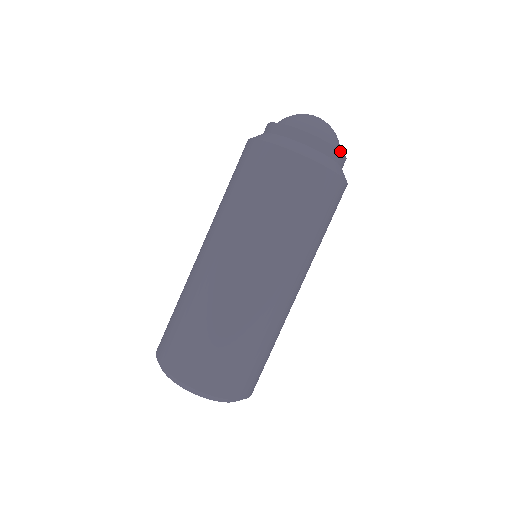
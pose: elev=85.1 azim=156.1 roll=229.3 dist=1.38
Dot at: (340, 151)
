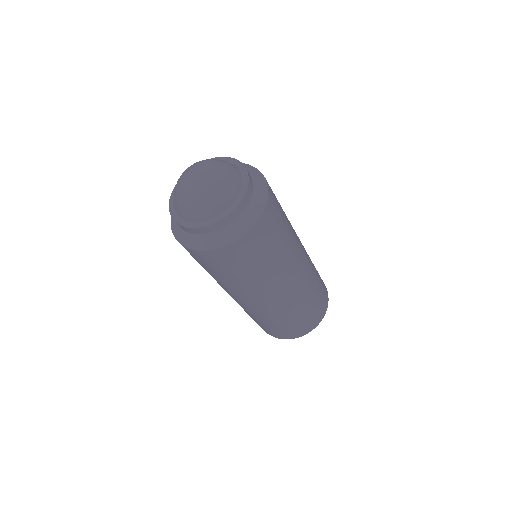
Dot at: (220, 220)
